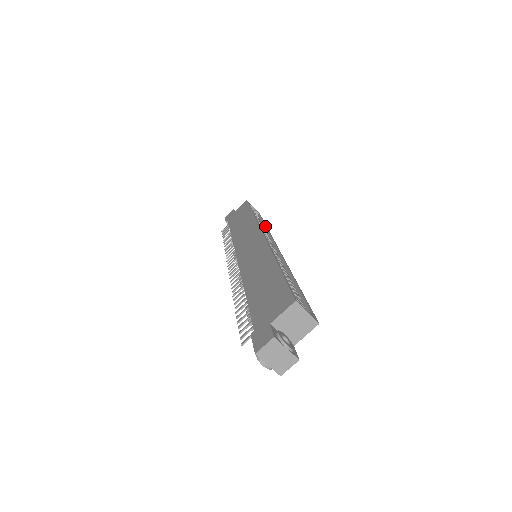
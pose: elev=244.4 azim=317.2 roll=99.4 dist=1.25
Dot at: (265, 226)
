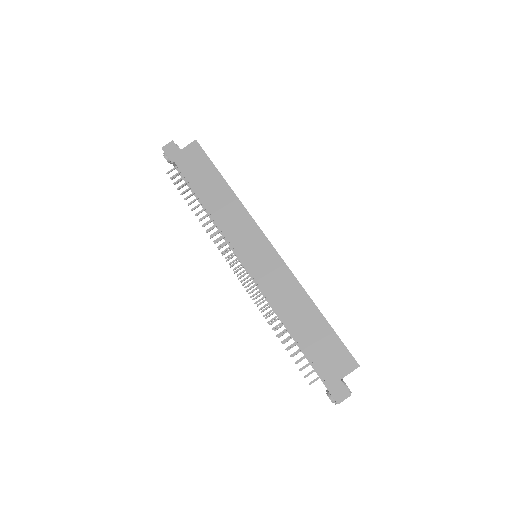
Dot at: occluded
